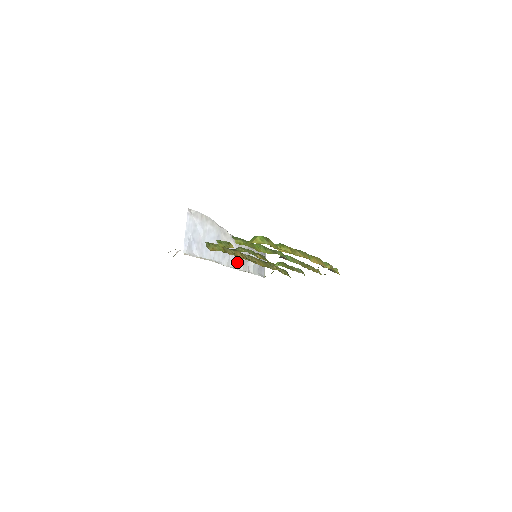
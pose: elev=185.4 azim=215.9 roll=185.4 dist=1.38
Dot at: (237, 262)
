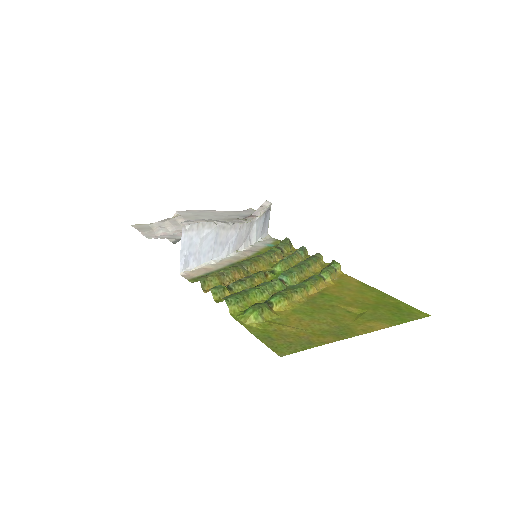
Dot at: (238, 244)
